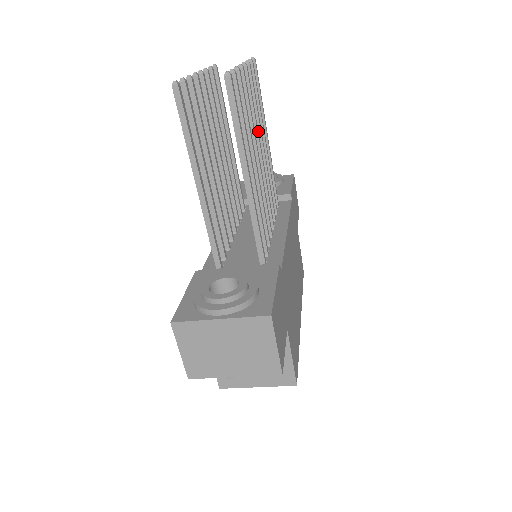
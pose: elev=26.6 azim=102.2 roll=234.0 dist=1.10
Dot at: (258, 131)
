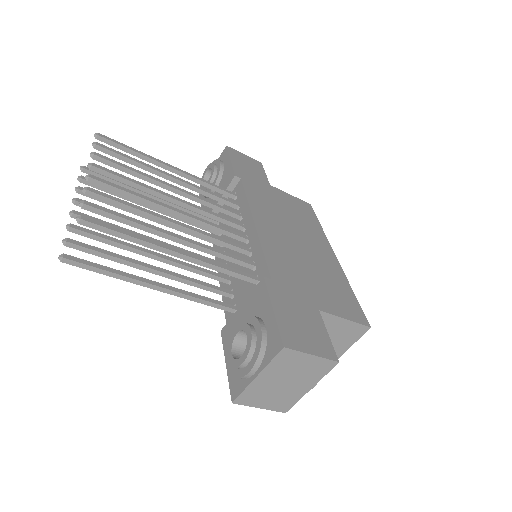
Dot at: (155, 189)
